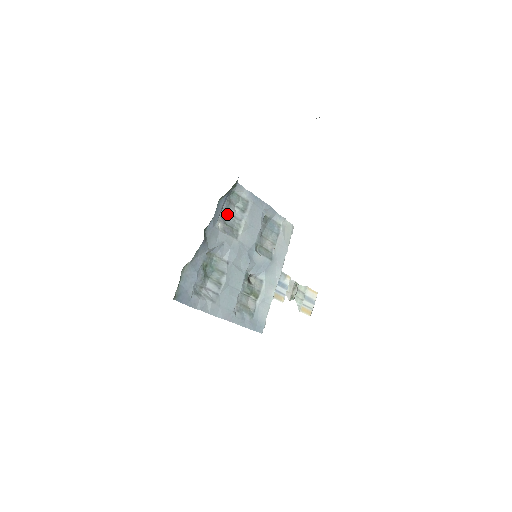
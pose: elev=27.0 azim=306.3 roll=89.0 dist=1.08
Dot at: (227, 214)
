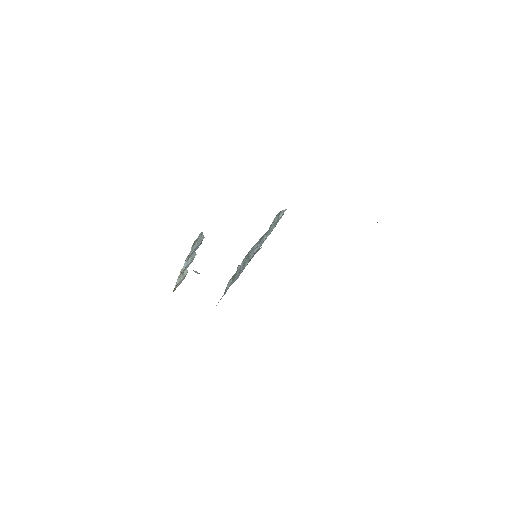
Dot at: occluded
